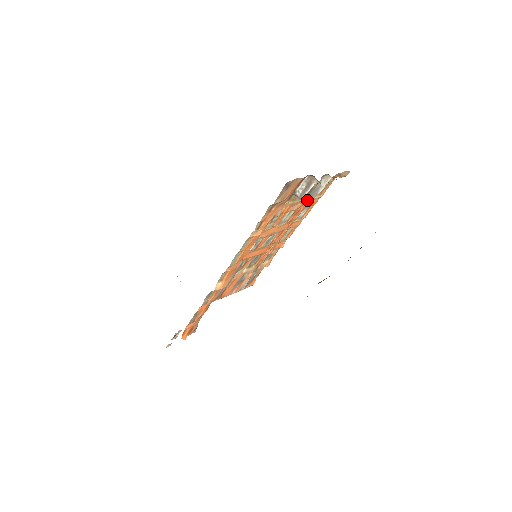
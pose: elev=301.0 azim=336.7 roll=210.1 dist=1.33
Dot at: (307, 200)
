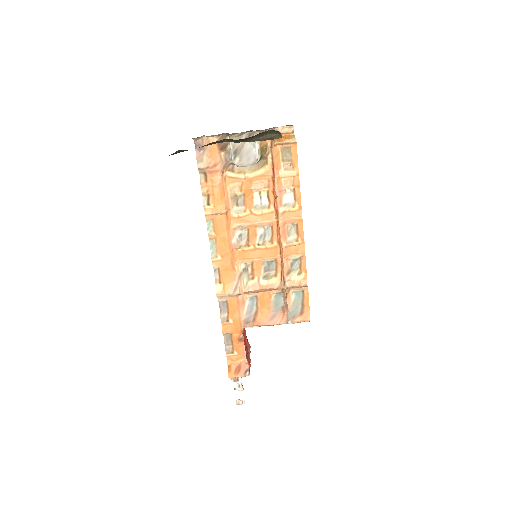
Dot at: (245, 164)
